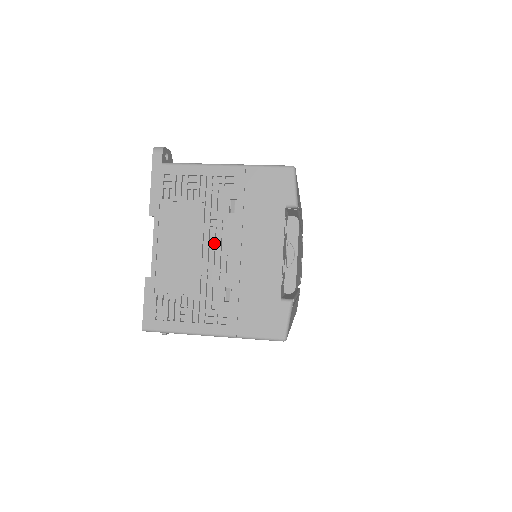
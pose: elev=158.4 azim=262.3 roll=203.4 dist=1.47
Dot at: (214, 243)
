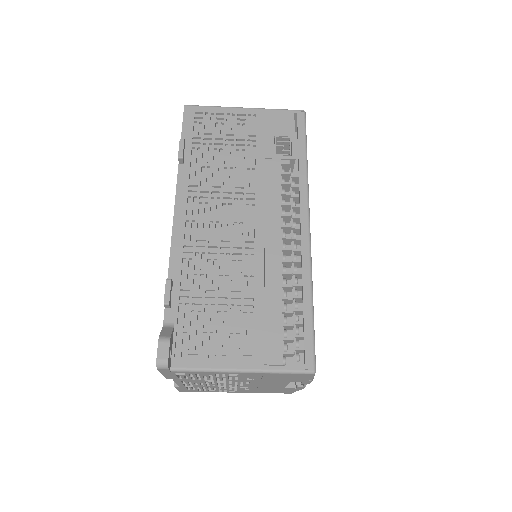
Dot at: occluded
